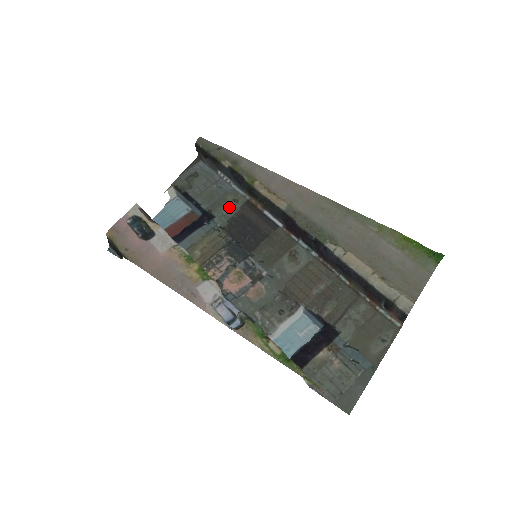
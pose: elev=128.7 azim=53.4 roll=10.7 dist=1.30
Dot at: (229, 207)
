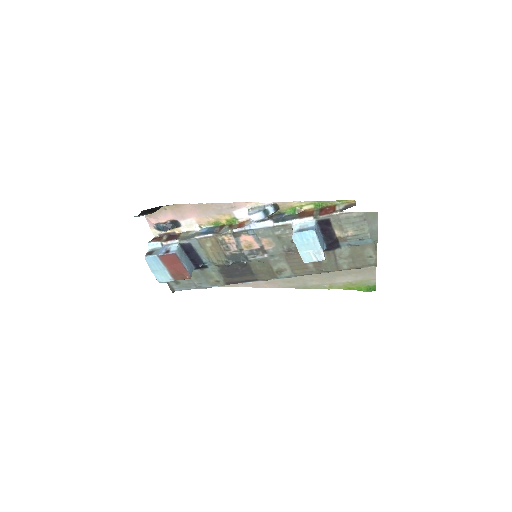
Dot at: (215, 276)
